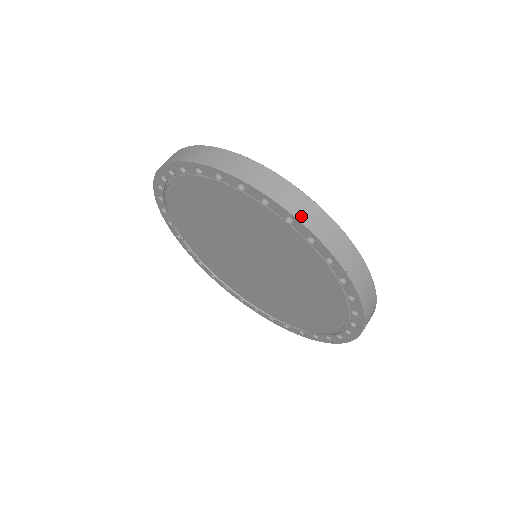
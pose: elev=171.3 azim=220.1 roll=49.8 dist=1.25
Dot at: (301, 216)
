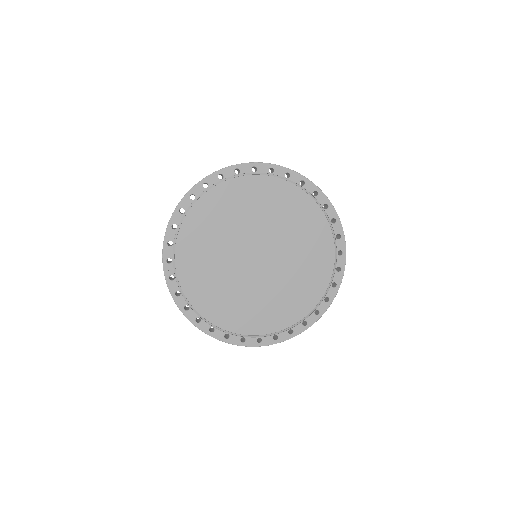
Dot at: (332, 205)
